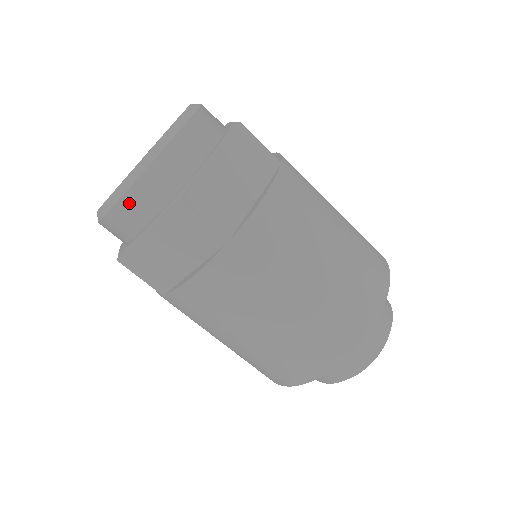
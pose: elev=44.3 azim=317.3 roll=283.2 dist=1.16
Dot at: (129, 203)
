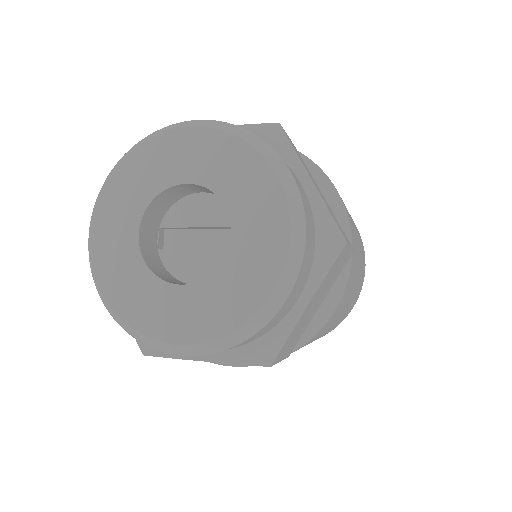
Dot at: occluded
